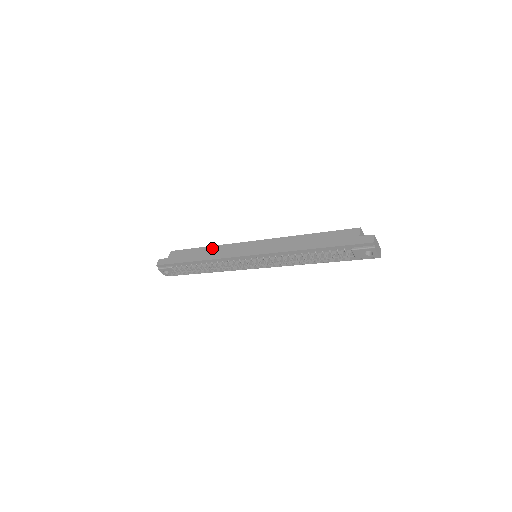
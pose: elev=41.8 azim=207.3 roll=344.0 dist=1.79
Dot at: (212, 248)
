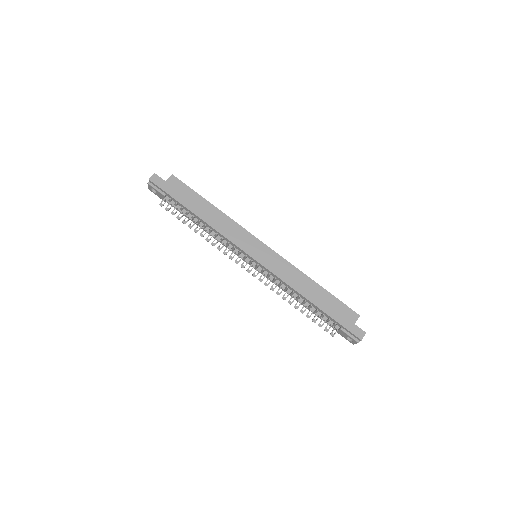
Dot at: (220, 214)
